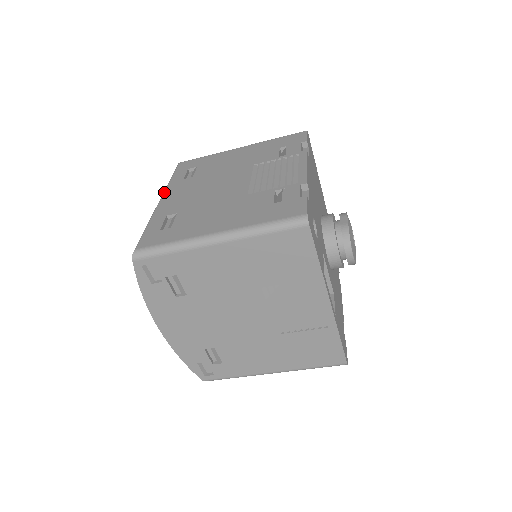
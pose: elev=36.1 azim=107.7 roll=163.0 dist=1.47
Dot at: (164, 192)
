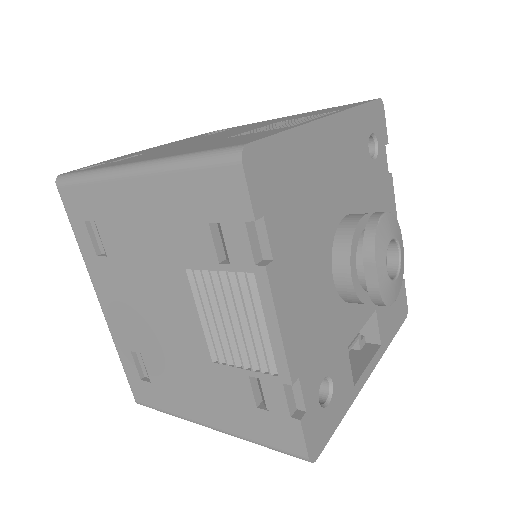
Dot at: occluded
